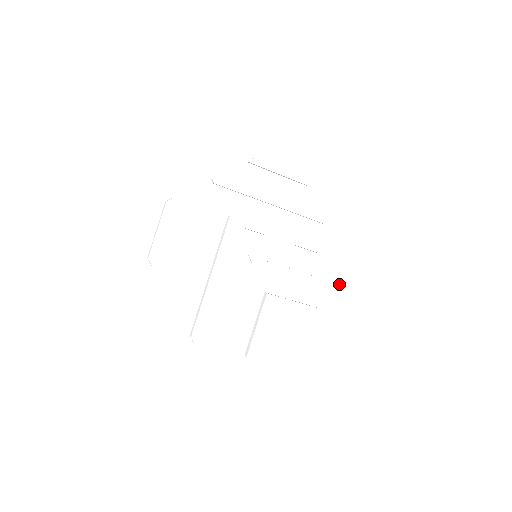
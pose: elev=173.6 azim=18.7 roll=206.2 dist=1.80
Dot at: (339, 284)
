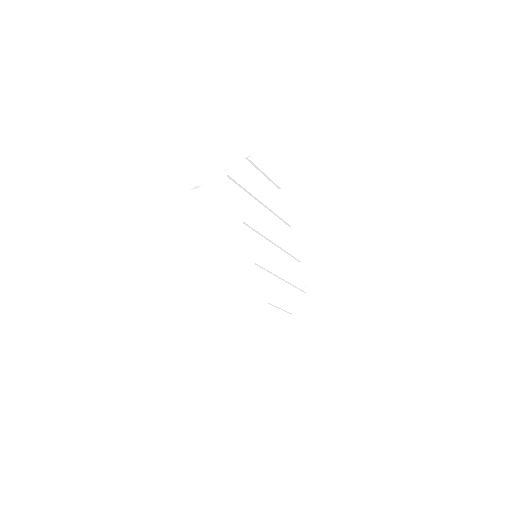
Dot at: occluded
